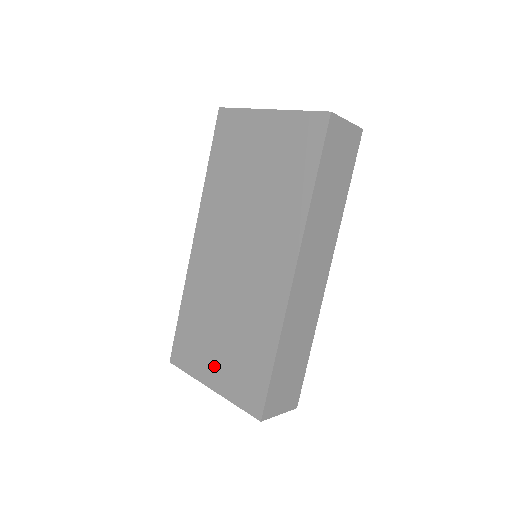
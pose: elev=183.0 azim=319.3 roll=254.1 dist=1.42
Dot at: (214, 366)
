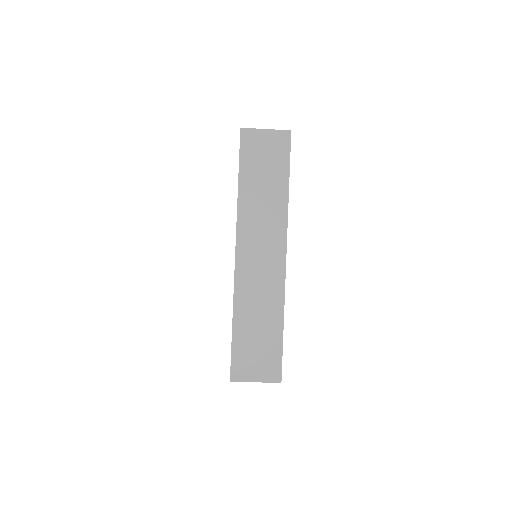
Dot at: occluded
